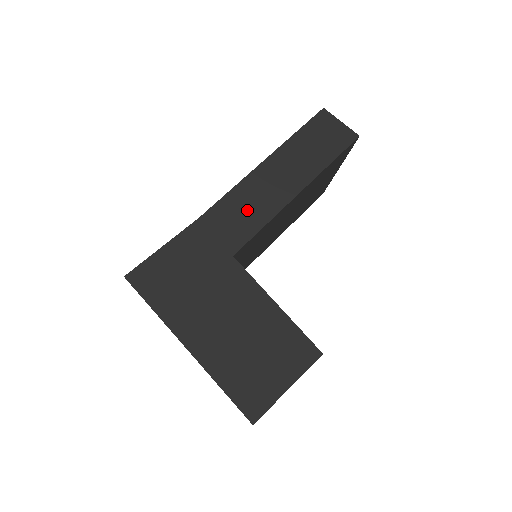
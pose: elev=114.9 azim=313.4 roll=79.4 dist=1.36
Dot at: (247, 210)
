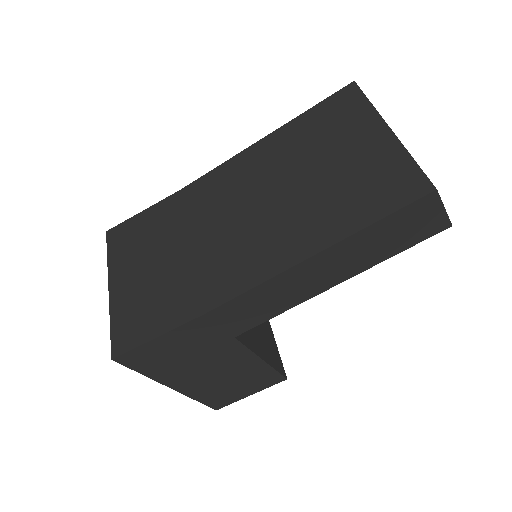
Dot at: (266, 304)
